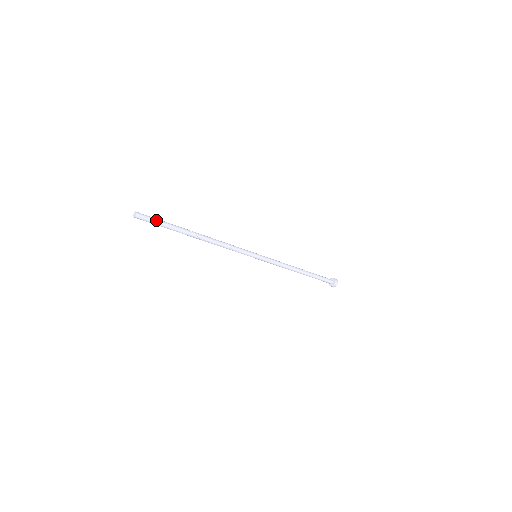
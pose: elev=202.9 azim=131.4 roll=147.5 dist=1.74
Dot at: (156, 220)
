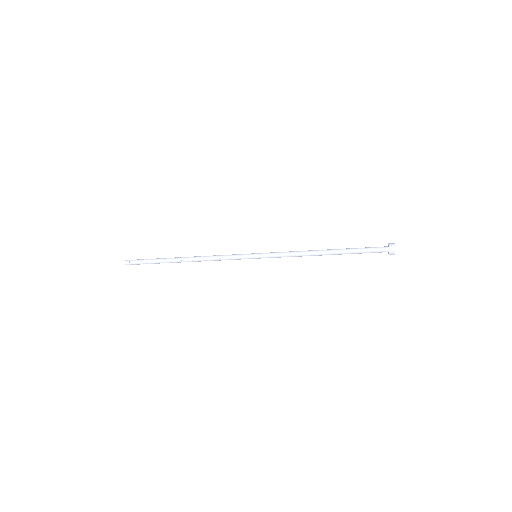
Dot at: (142, 261)
